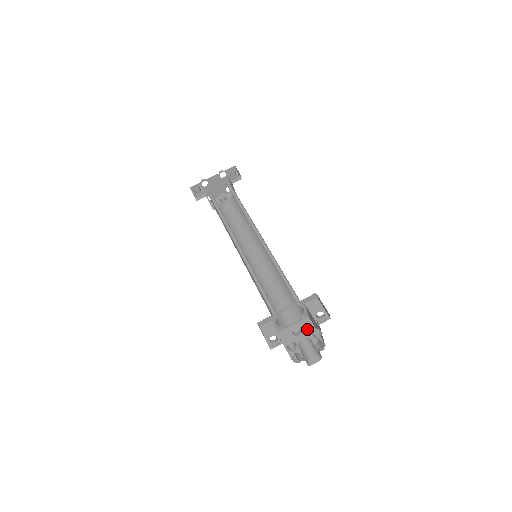
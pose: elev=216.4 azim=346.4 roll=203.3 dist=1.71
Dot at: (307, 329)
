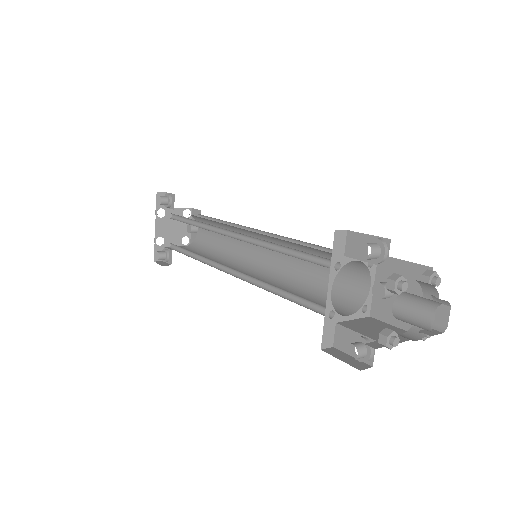
Dot at: occluded
